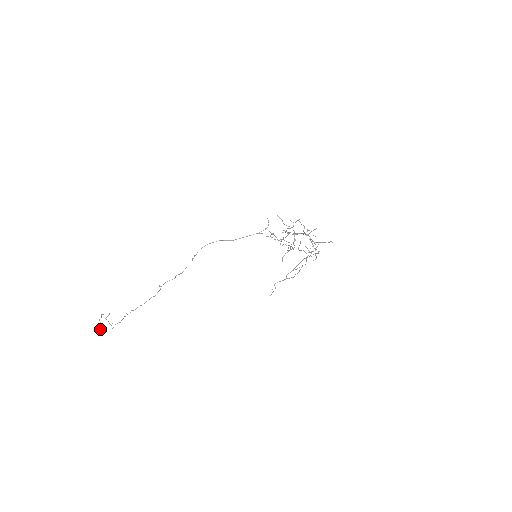
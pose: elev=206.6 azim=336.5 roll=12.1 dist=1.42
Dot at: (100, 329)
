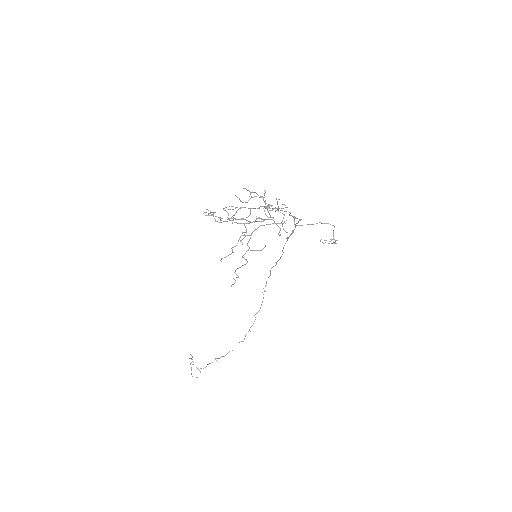
Dot at: (191, 374)
